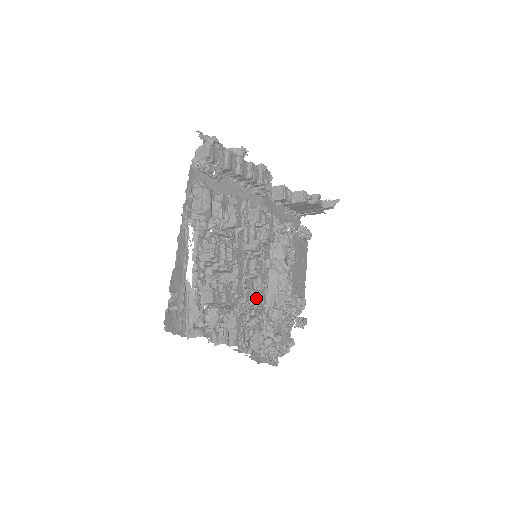
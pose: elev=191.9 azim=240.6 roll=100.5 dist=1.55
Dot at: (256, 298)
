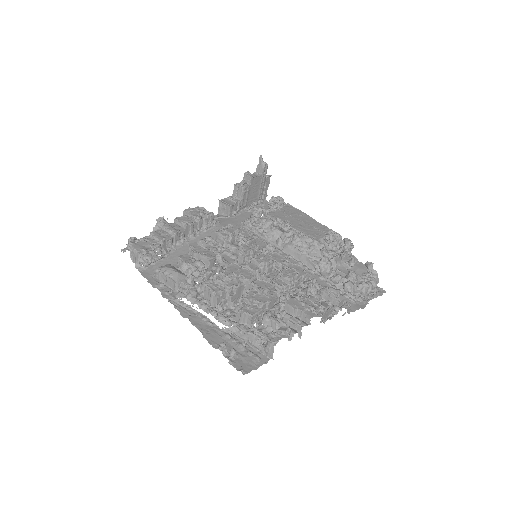
Dot at: (287, 275)
